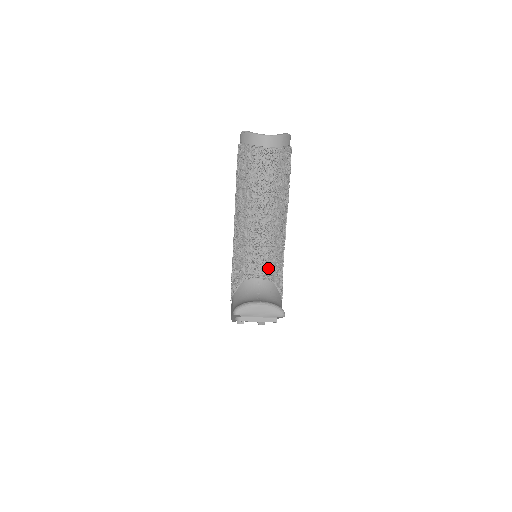
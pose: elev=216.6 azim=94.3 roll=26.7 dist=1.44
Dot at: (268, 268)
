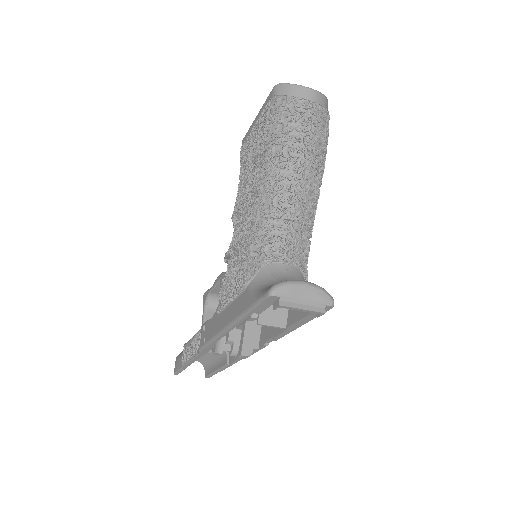
Dot at: (297, 252)
